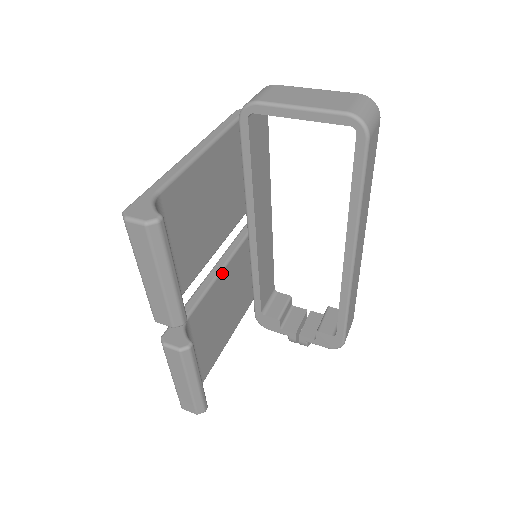
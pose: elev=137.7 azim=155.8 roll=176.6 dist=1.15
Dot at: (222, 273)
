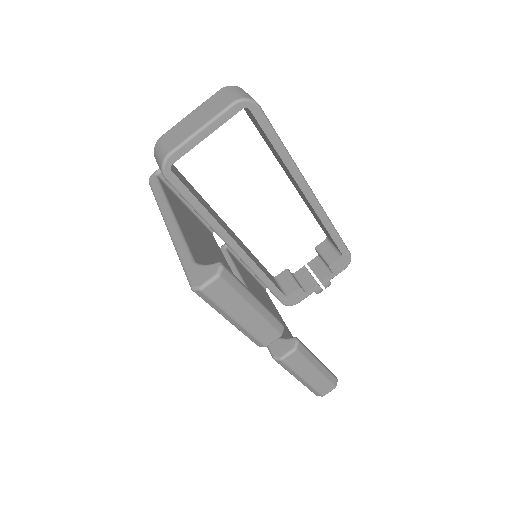
Dot at: occluded
